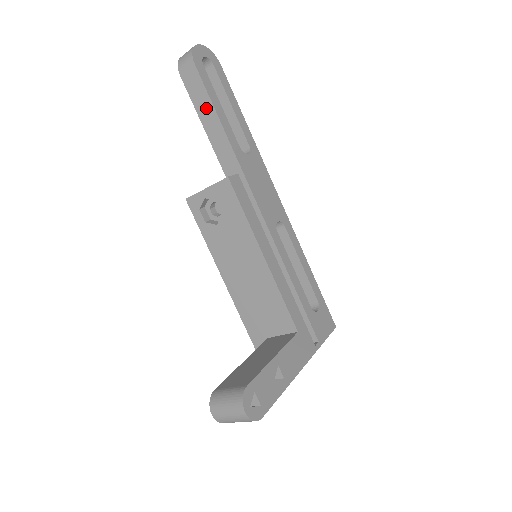
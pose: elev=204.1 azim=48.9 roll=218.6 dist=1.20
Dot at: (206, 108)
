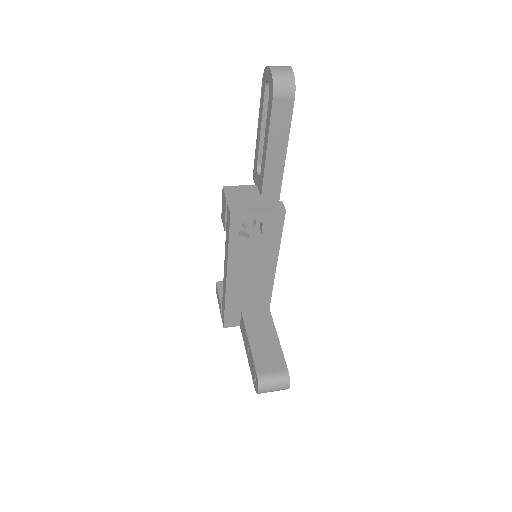
Dot at: (280, 138)
